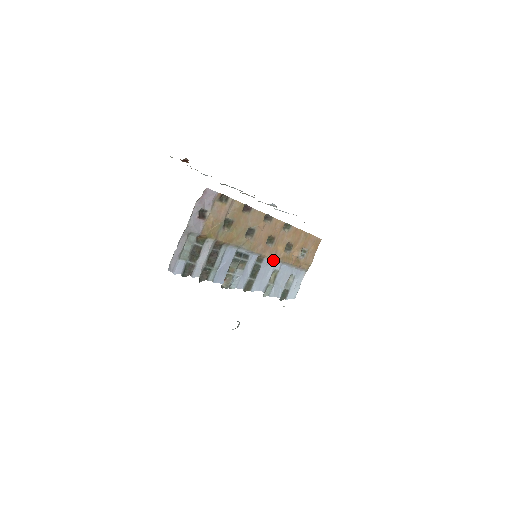
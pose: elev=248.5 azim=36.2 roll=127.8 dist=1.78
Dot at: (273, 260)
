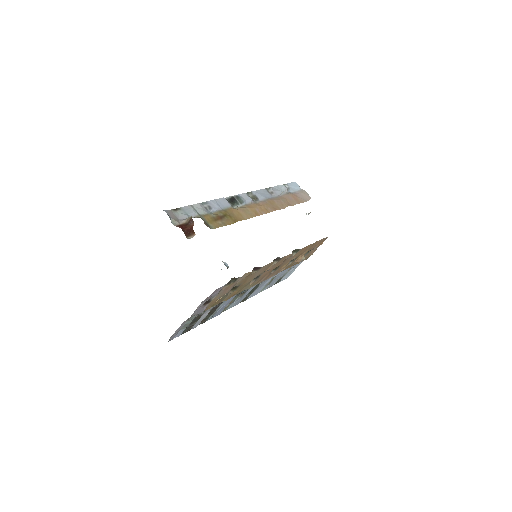
Dot at: occluded
